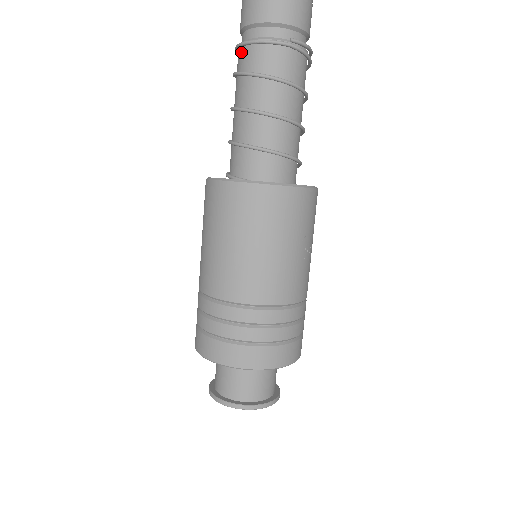
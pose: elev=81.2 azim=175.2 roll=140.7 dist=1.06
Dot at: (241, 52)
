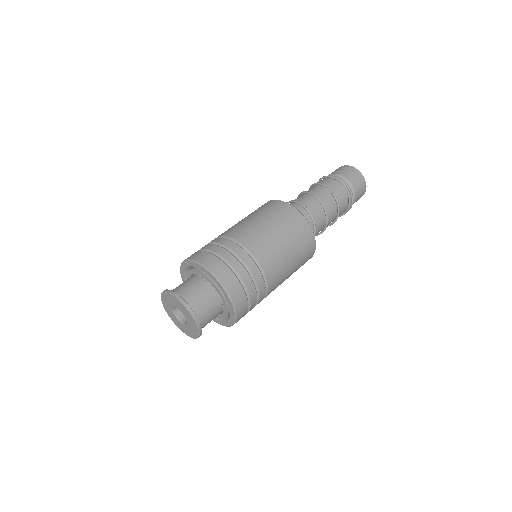
Dot at: occluded
